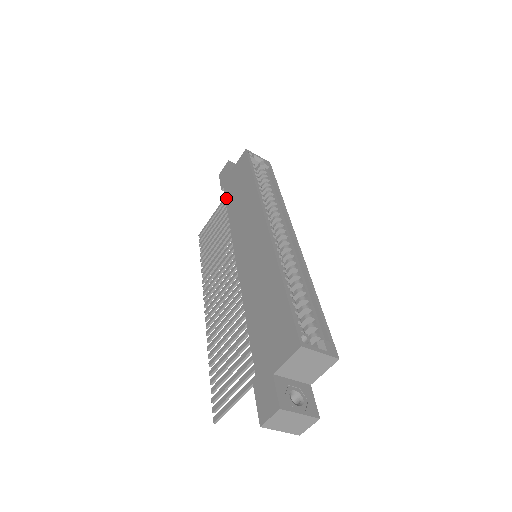
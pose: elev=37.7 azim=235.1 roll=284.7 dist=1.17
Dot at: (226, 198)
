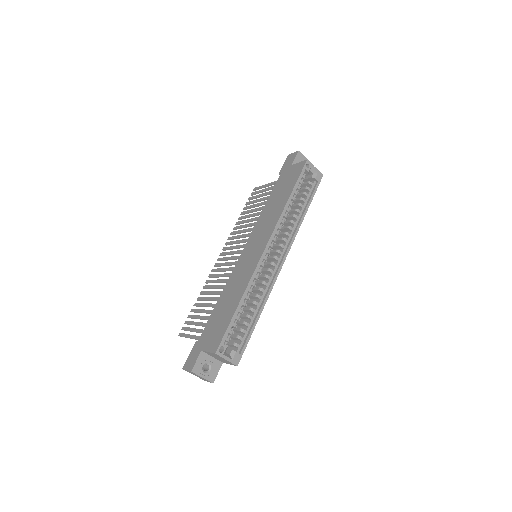
Dot at: (274, 187)
